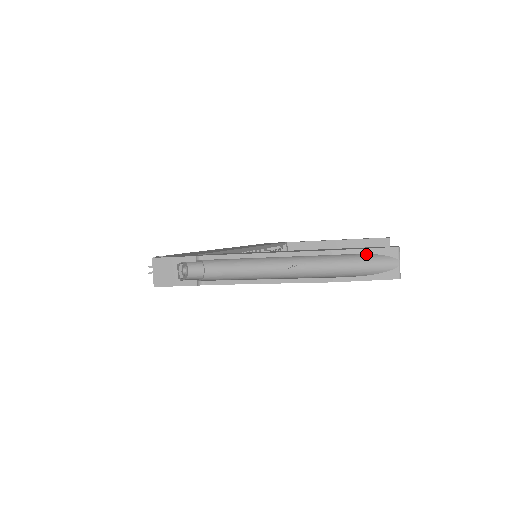
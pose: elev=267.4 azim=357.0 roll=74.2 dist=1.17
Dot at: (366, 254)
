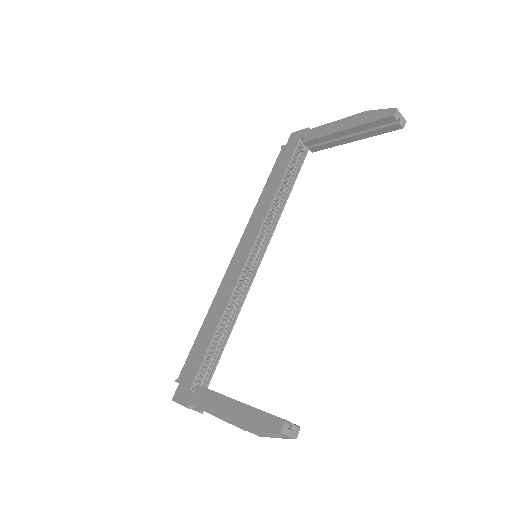
Dot at: (265, 431)
